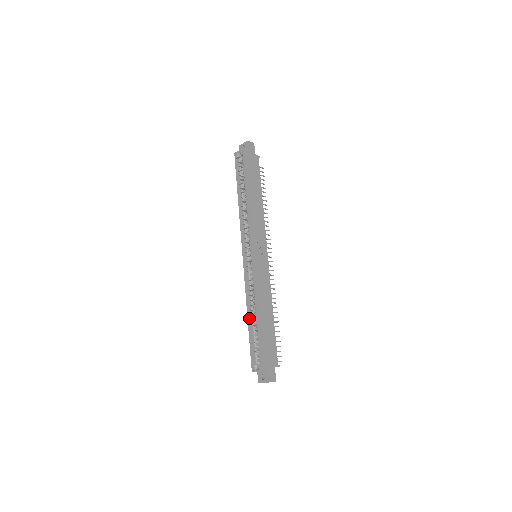
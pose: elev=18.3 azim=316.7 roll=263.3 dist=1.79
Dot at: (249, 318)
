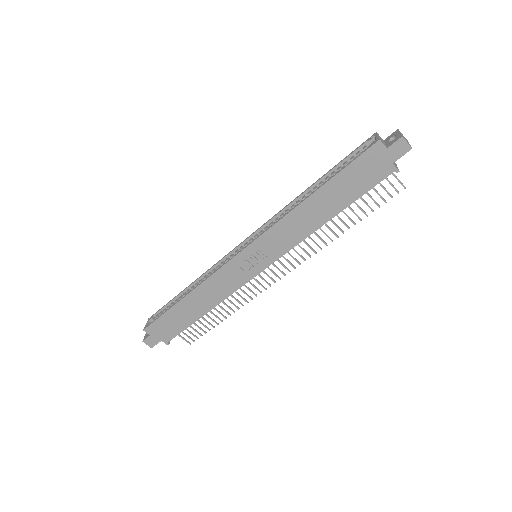
Dot at: (188, 287)
